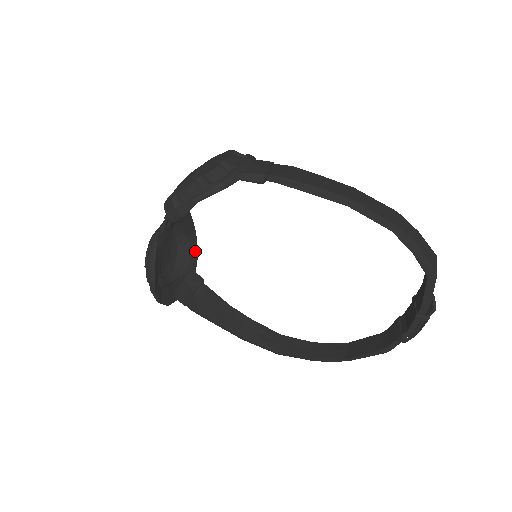
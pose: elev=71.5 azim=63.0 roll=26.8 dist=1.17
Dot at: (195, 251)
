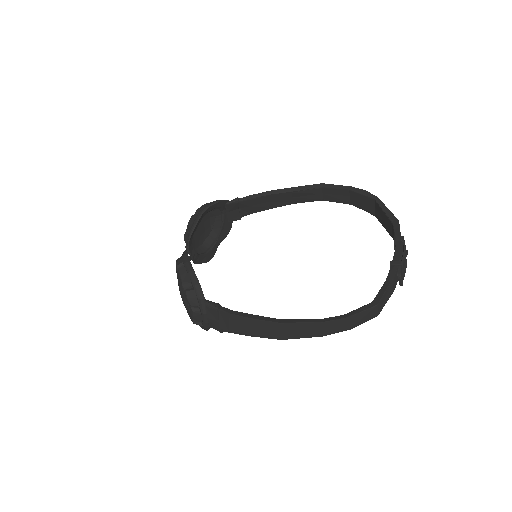
Dot at: (216, 204)
